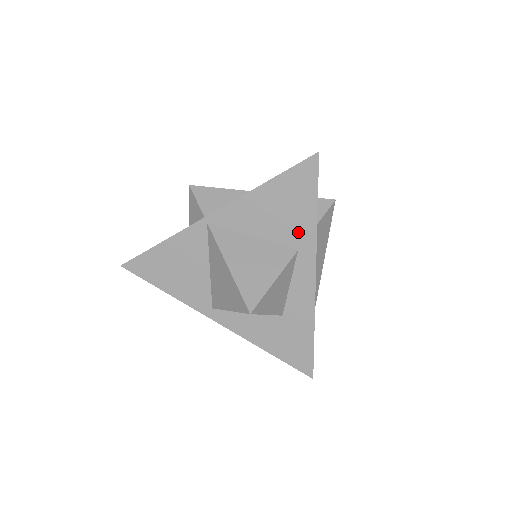
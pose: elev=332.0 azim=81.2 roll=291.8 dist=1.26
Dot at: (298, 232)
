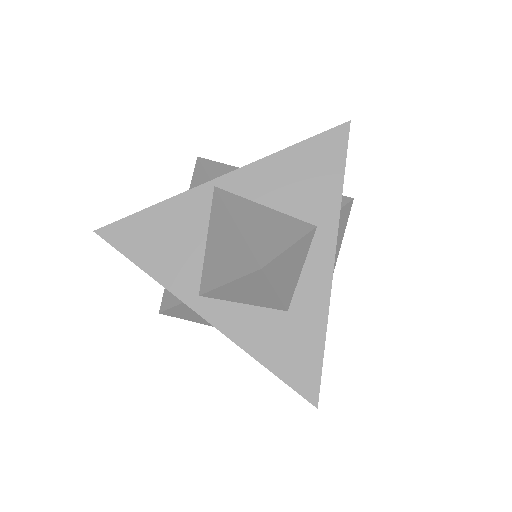
Dot at: (319, 205)
